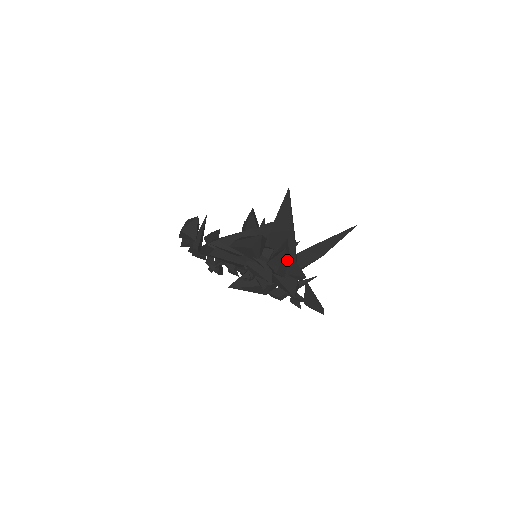
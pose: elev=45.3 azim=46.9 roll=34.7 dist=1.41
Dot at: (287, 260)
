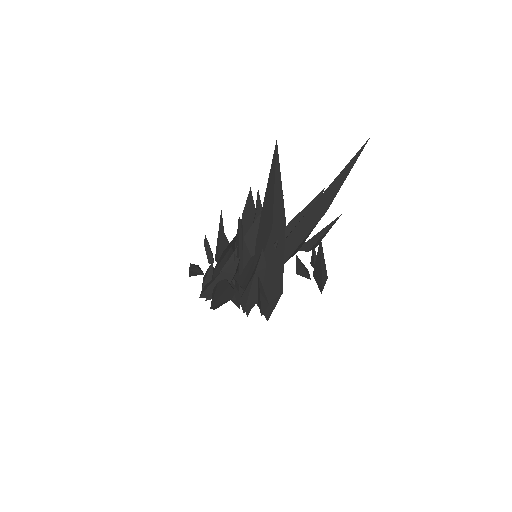
Dot at: (258, 285)
